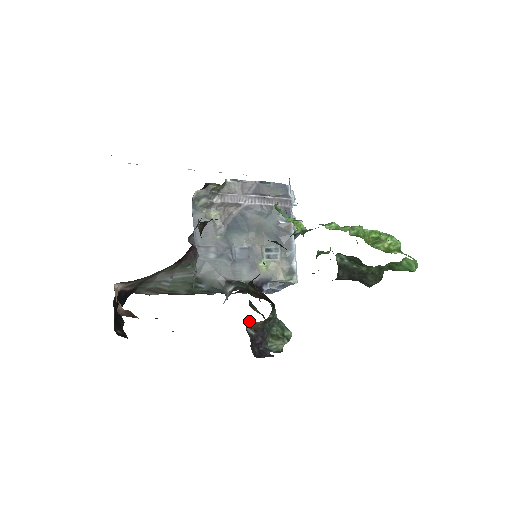
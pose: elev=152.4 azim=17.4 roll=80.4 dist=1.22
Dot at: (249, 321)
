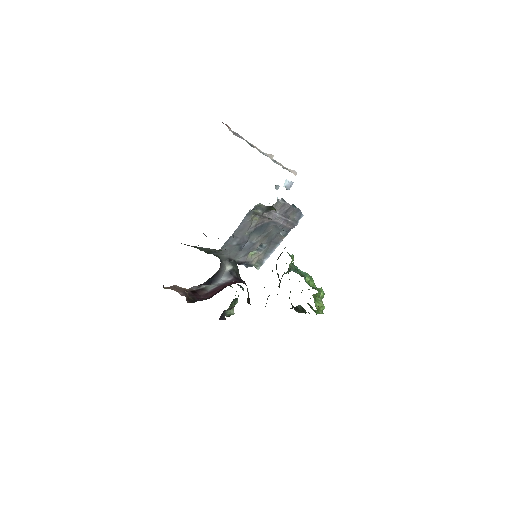
Dot at: (233, 307)
